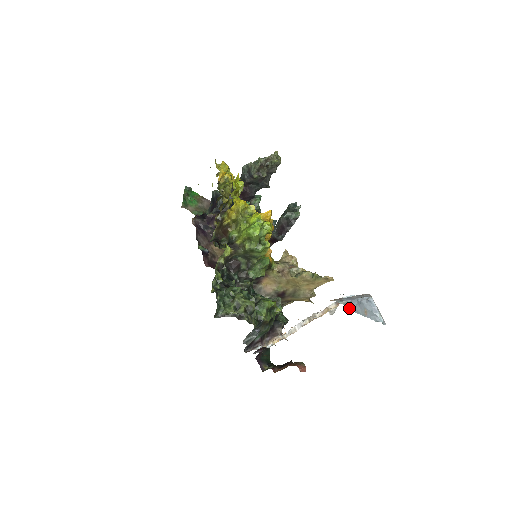
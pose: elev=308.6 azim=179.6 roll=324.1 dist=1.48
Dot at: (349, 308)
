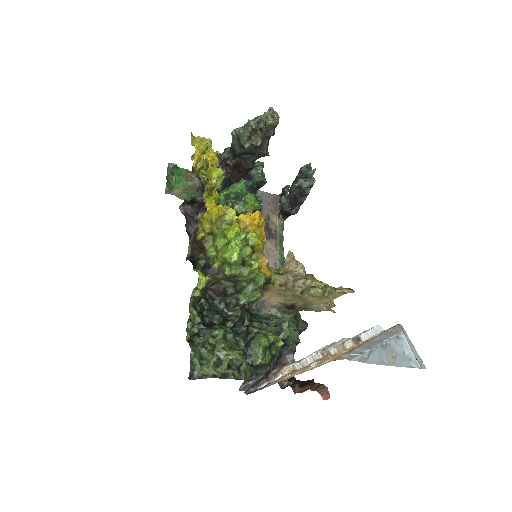
Dot at: (368, 361)
